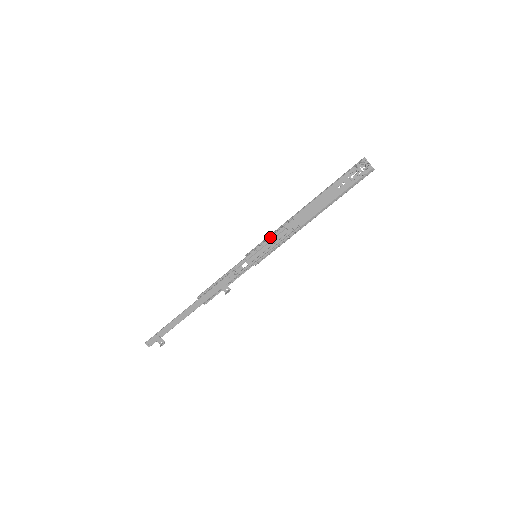
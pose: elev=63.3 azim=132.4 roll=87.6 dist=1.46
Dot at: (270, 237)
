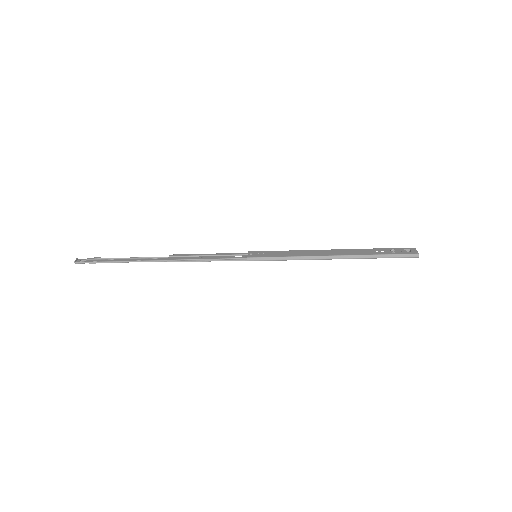
Dot at: (284, 260)
